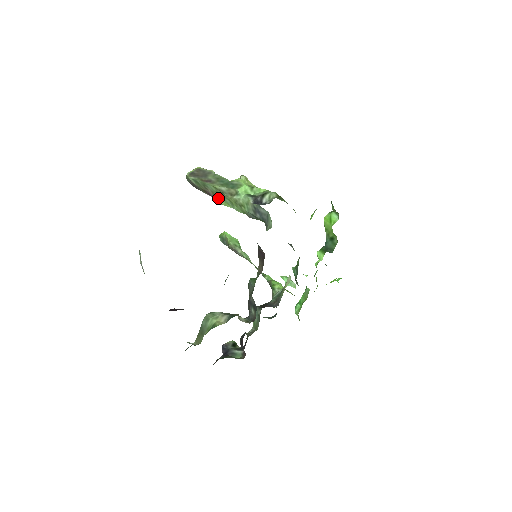
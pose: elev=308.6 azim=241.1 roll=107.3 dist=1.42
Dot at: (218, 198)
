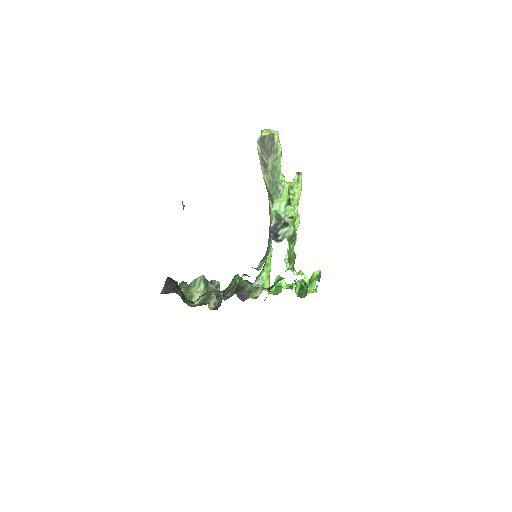
Dot at: occluded
